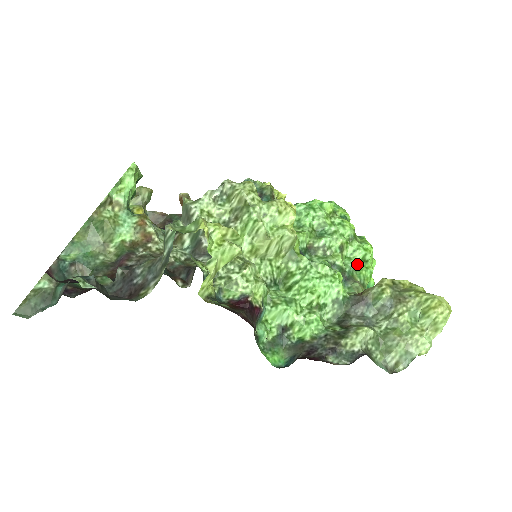
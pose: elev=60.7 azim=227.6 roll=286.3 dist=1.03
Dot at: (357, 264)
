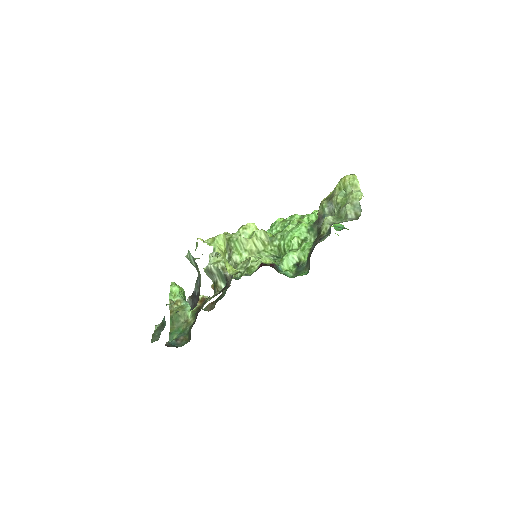
Dot at: (315, 220)
